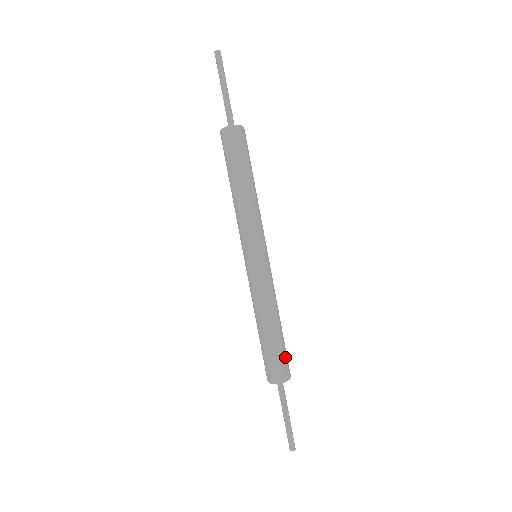
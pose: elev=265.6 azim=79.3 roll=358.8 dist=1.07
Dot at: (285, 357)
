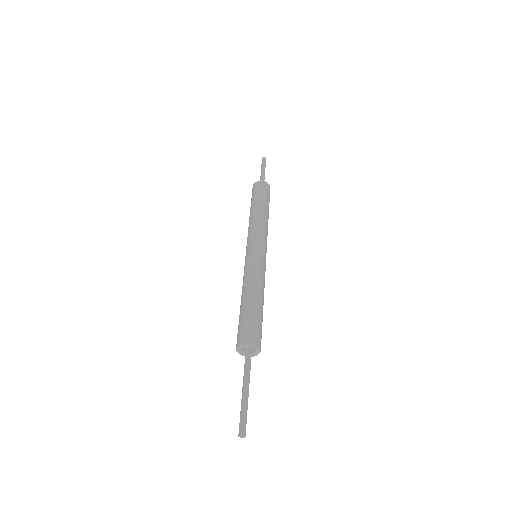
Dot at: (260, 327)
